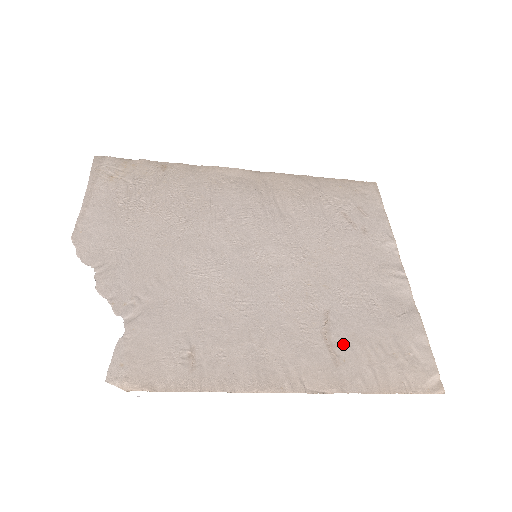
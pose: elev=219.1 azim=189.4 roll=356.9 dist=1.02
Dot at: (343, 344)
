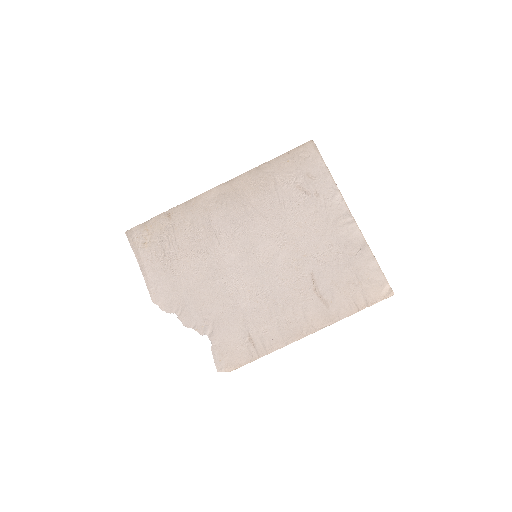
Dot at: (327, 292)
